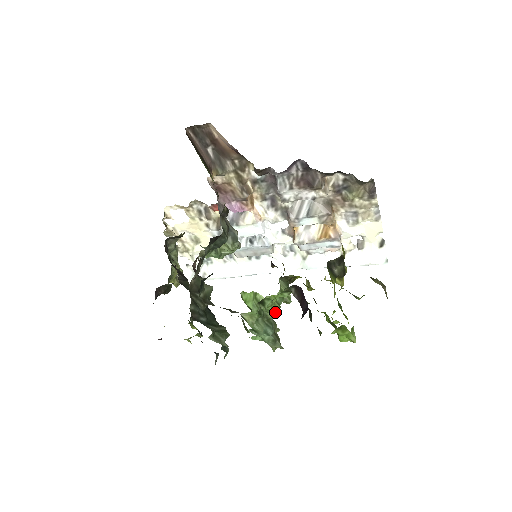
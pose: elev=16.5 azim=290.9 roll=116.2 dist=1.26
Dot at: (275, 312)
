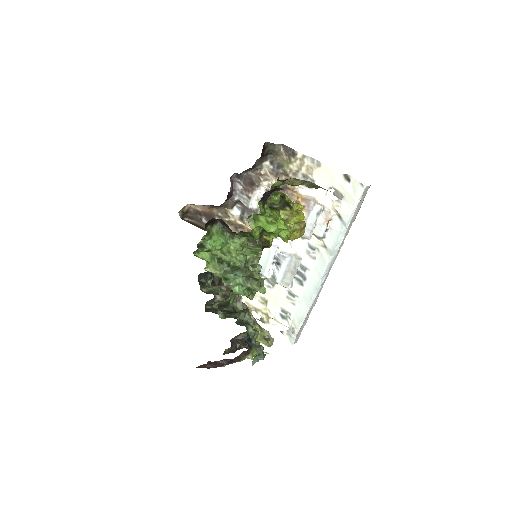
Dot at: (242, 261)
